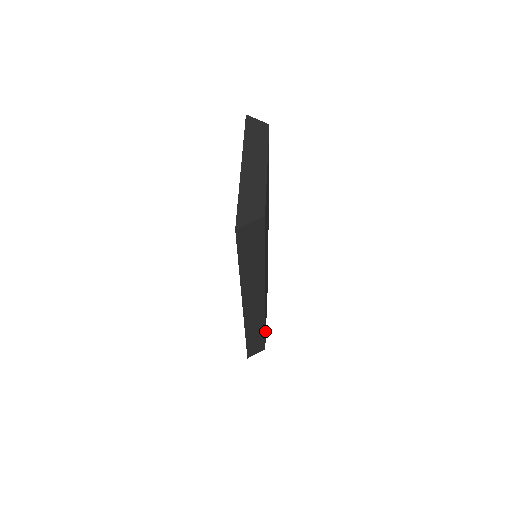
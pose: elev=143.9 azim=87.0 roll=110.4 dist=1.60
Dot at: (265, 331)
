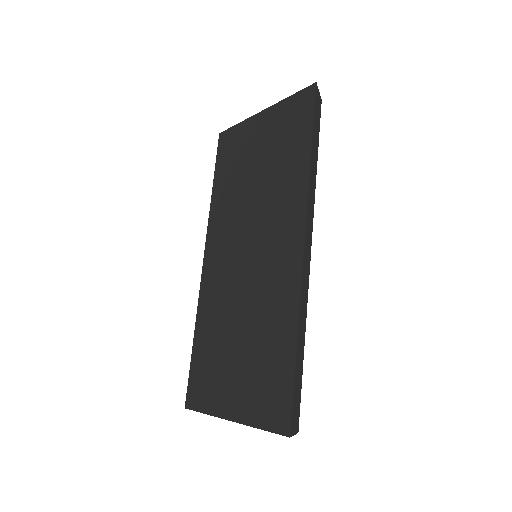
Dot at: occluded
